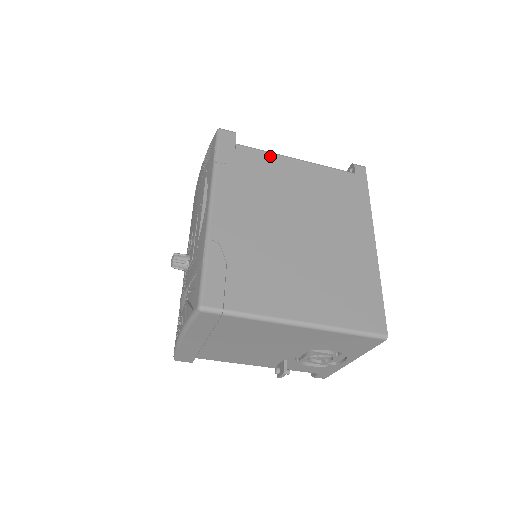
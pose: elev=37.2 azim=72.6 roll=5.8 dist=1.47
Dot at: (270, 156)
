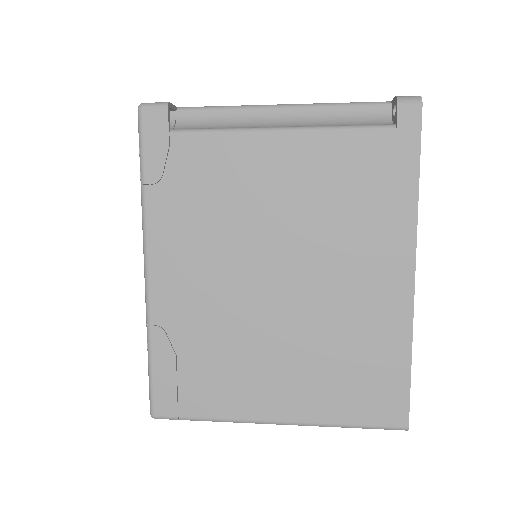
Dot at: (229, 141)
